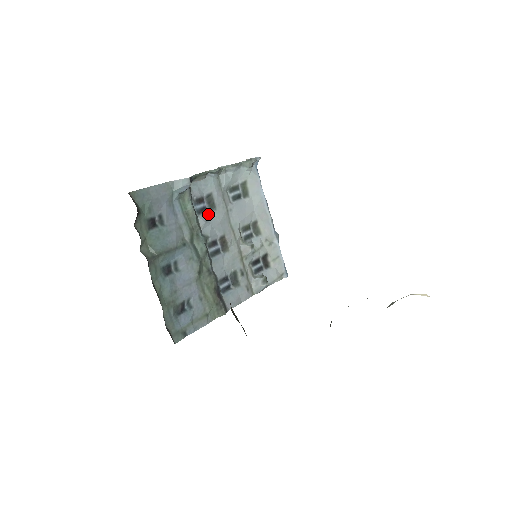
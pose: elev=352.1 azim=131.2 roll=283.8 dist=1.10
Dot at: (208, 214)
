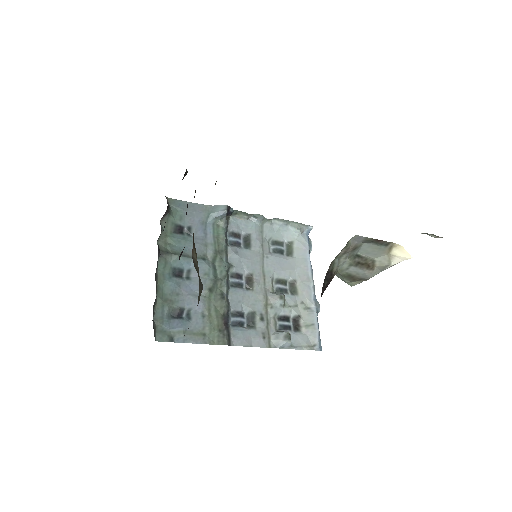
Dot at: (240, 249)
